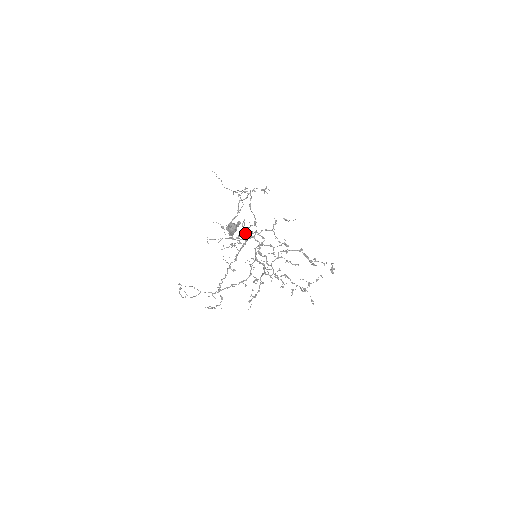
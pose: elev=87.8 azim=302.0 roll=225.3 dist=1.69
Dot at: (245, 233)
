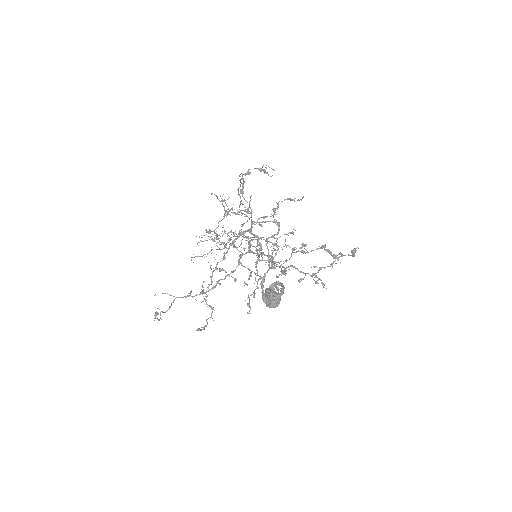
Dot at: (240, 233)
